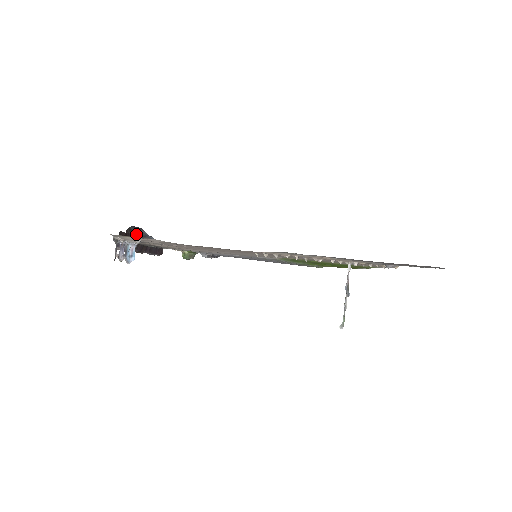
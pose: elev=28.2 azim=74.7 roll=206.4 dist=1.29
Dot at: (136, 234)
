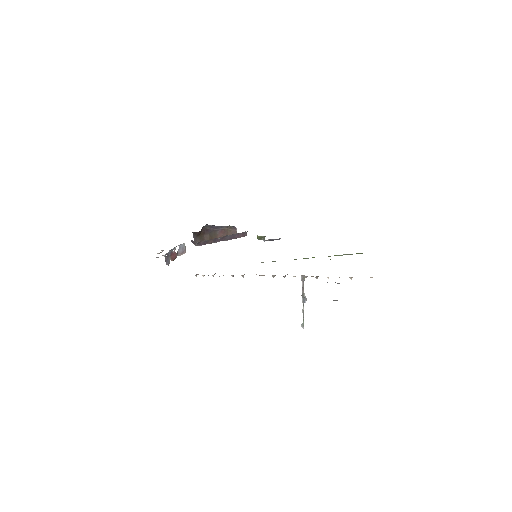
Dot at: (219, 226)
